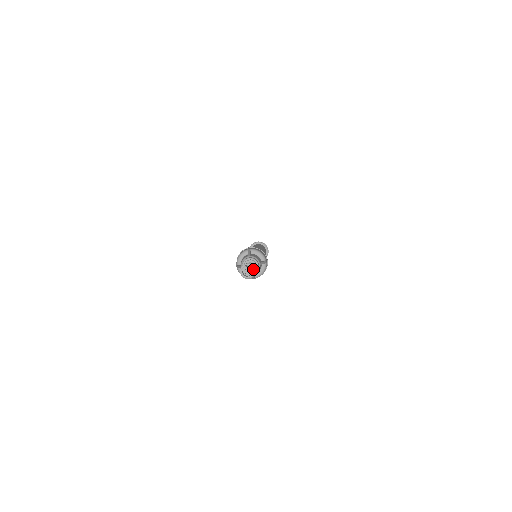
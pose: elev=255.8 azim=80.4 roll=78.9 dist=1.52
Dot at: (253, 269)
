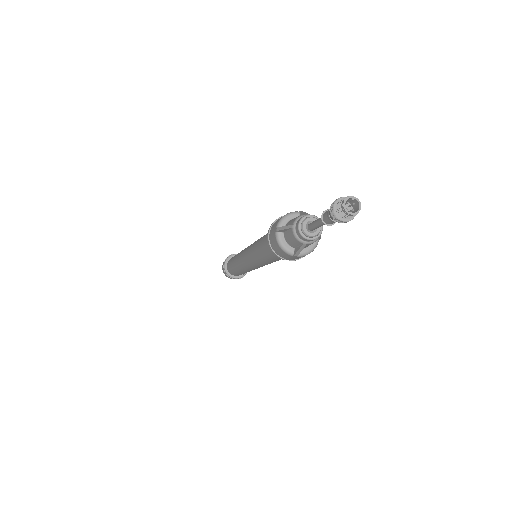
Dot at: (355, 209)
